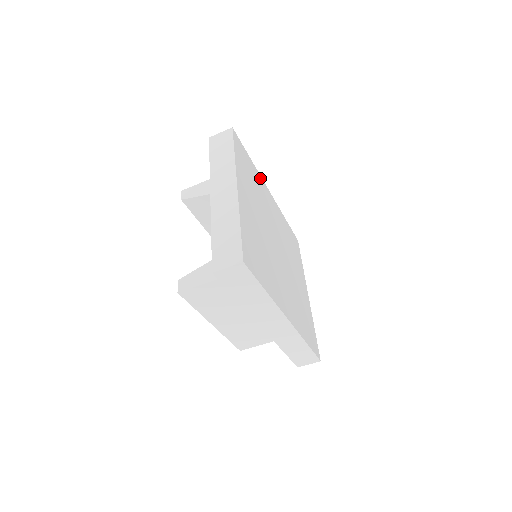
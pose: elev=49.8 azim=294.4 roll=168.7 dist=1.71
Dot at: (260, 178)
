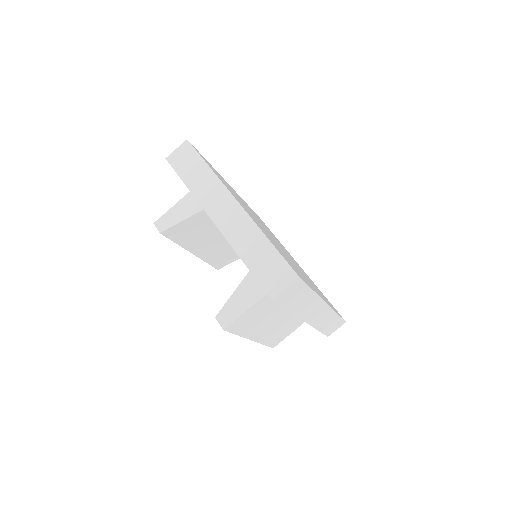
Dot at: occluded
